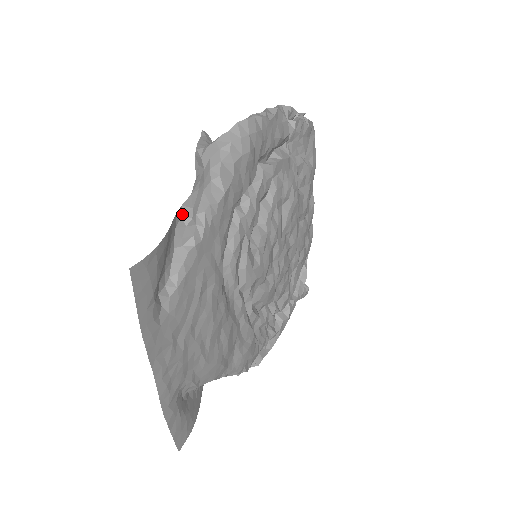
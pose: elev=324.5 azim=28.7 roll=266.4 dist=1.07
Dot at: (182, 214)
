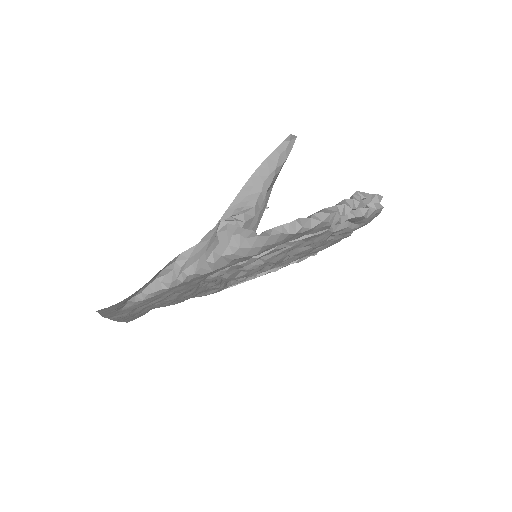
Dot at: (176, 260)
